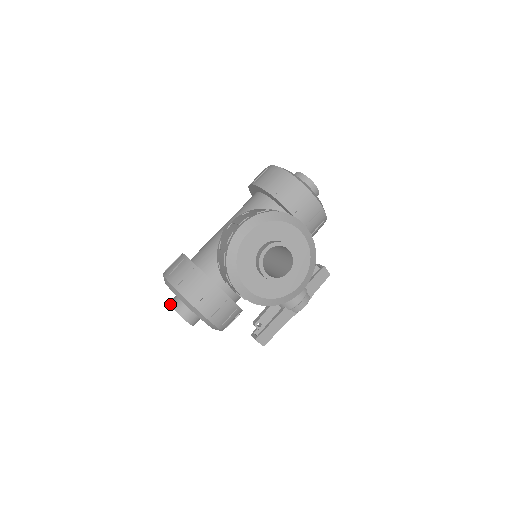
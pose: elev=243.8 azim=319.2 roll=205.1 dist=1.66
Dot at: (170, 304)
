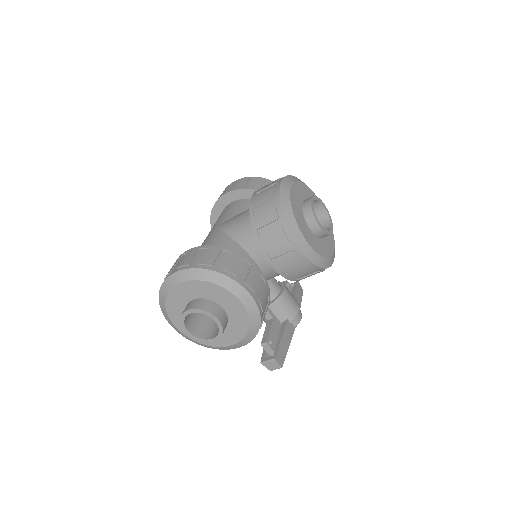
Dot at: (191, 308)
